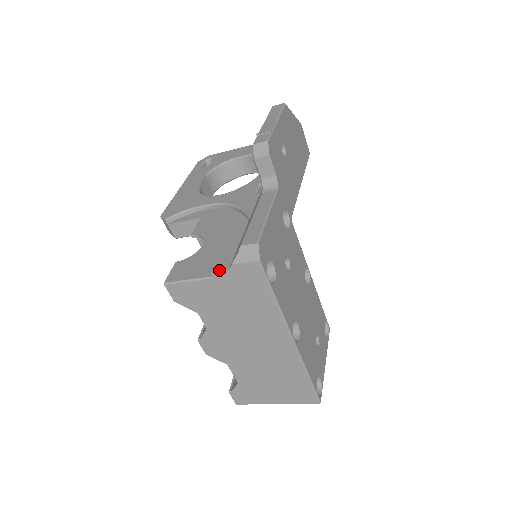
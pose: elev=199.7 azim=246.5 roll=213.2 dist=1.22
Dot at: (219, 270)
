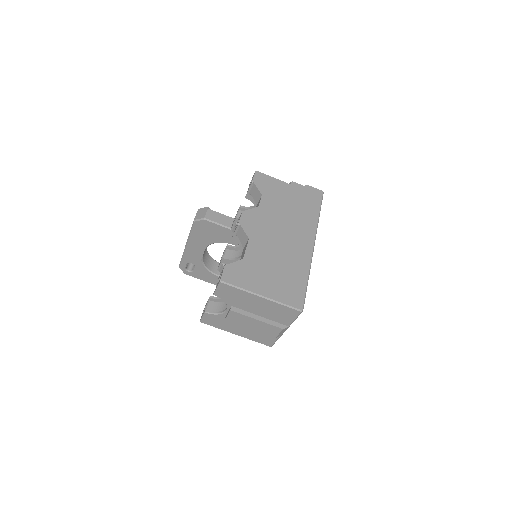
Dot at: (297, 183)
